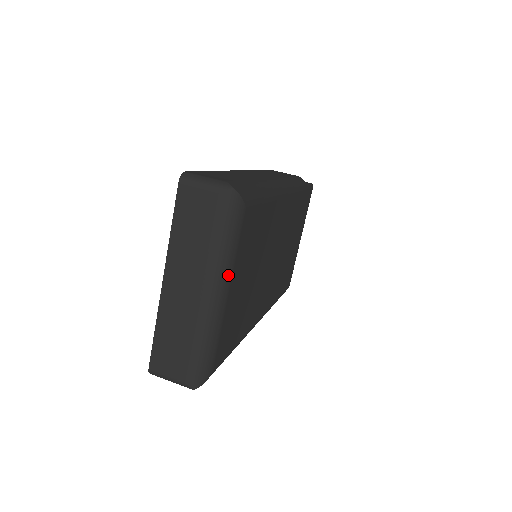
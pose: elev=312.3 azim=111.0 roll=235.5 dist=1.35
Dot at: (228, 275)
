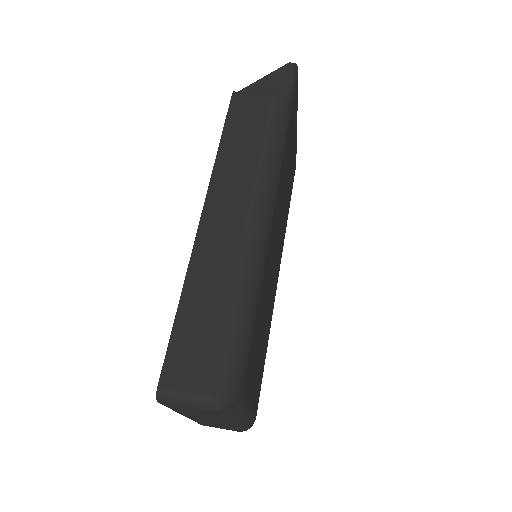
Dot at: (246, 409)
